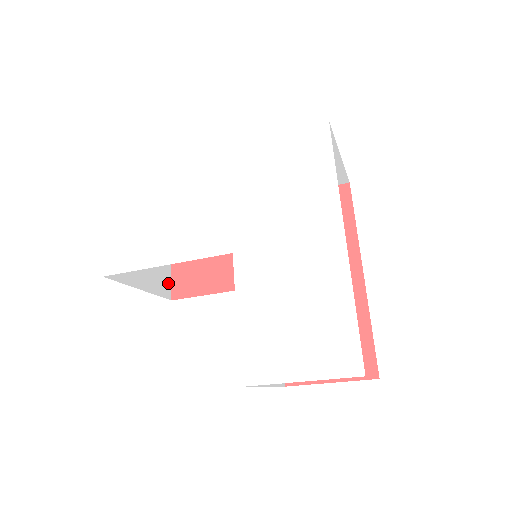
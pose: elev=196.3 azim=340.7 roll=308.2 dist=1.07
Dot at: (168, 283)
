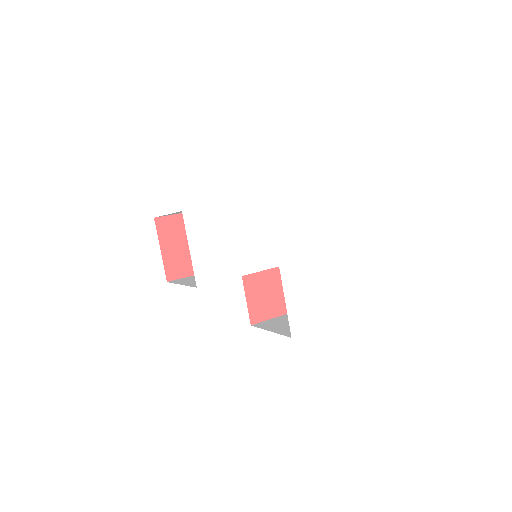
Dot at: (165, 270)
